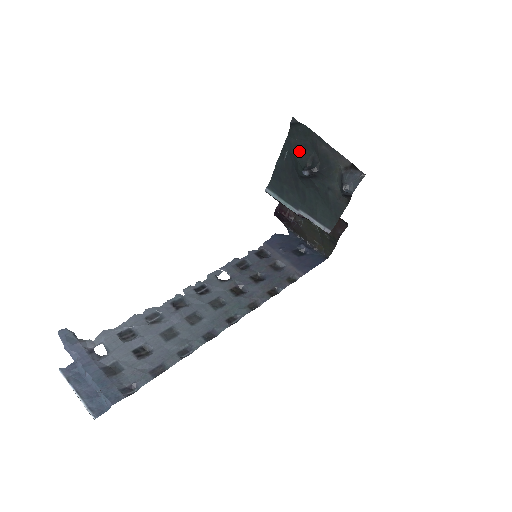
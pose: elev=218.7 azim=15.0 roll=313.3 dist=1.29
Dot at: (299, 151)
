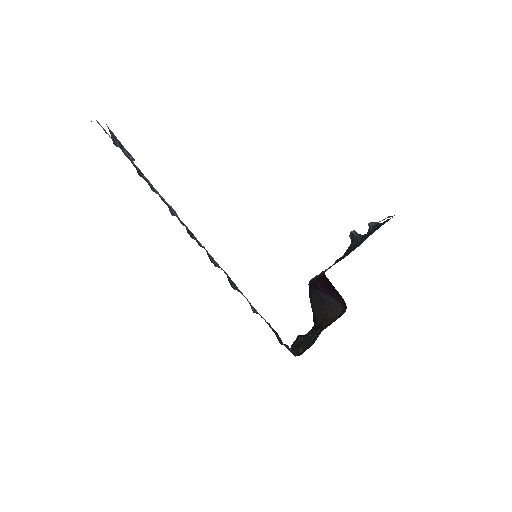
Dot at: occluded
